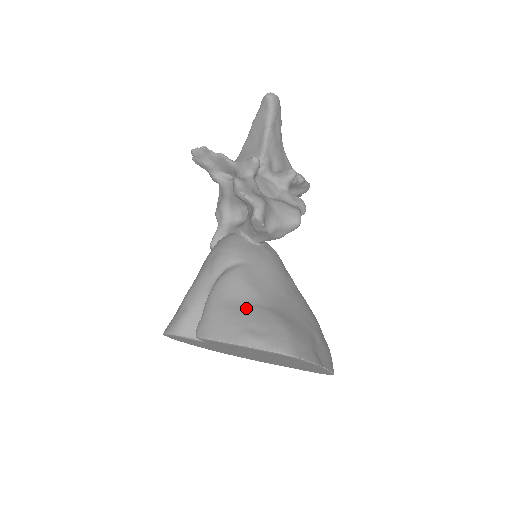
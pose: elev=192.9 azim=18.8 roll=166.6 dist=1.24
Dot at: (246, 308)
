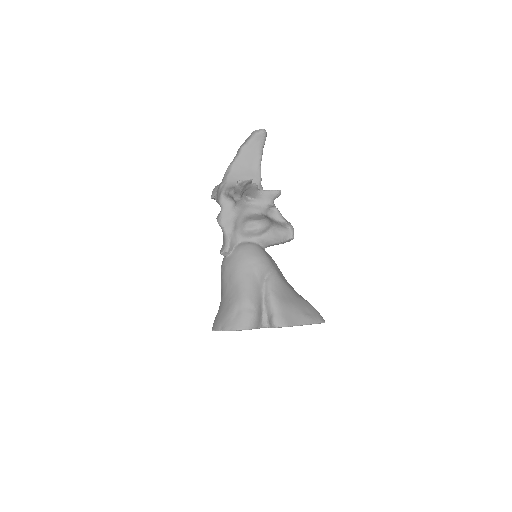
Dot at: (295, 300)
